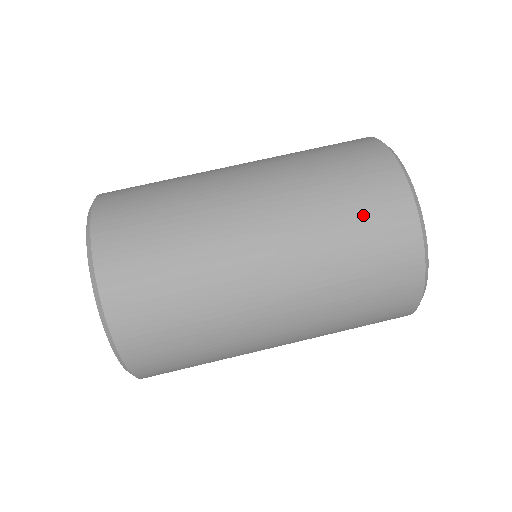
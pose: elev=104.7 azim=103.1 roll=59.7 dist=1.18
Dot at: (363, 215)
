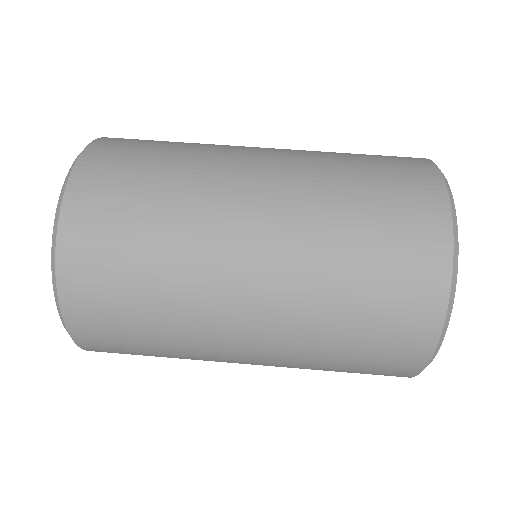
Dot at: (376, 323)
